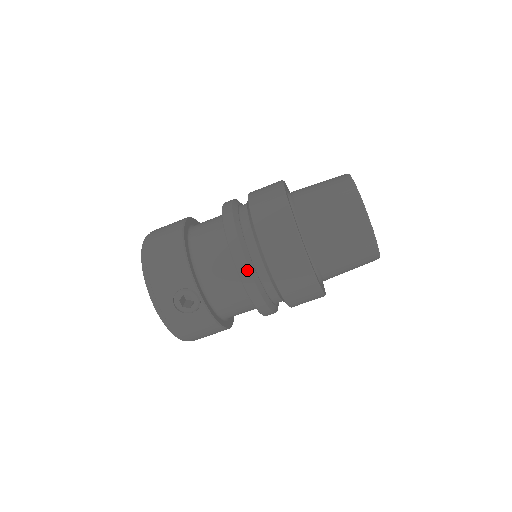
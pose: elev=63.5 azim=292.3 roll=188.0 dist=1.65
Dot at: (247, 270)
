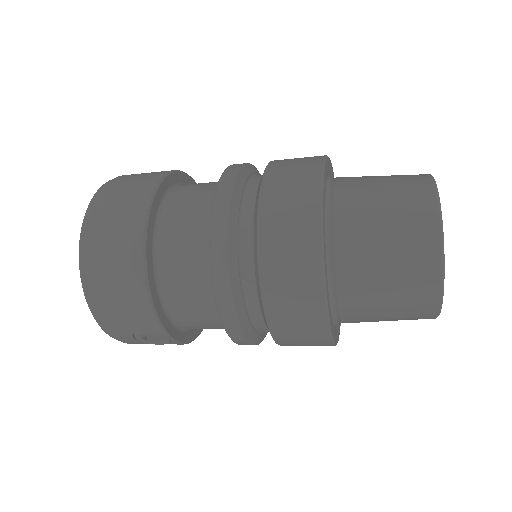
Dot at: (241, 335)
